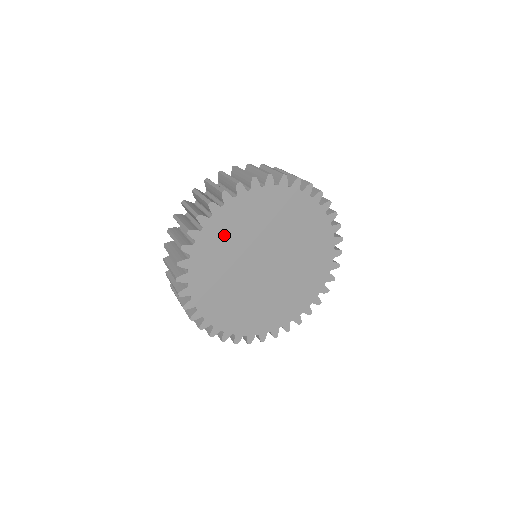
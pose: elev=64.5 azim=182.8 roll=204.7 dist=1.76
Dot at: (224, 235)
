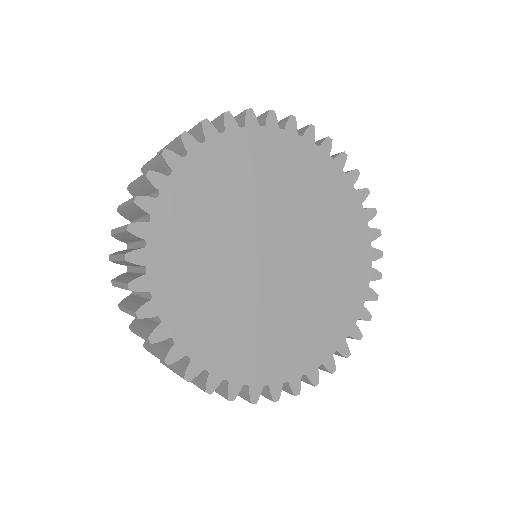
Dot at: (186, 238)
